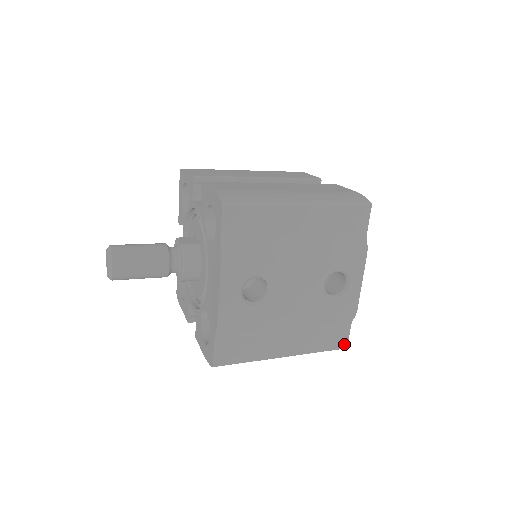
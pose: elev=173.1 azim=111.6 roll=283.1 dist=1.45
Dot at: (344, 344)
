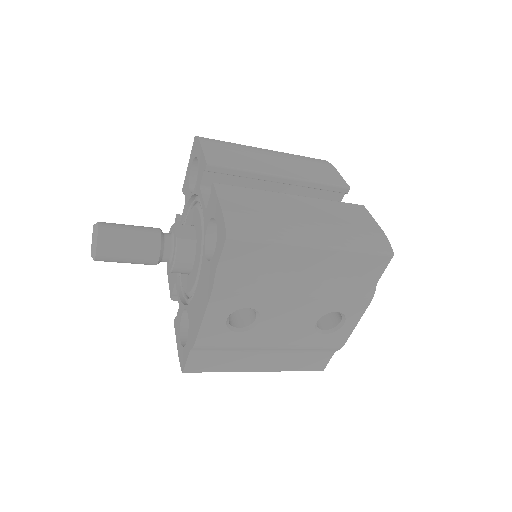
Dot at: (321, 368)
